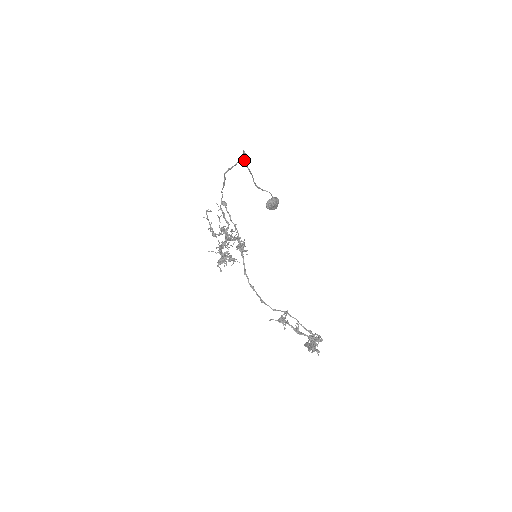
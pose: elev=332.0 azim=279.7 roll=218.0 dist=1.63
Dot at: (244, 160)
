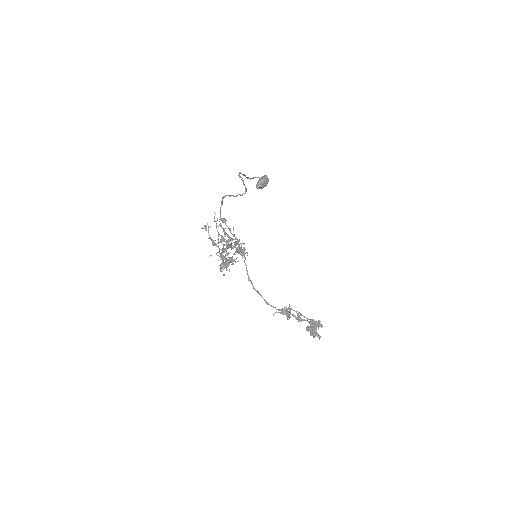
Dot at: (239, 174)
